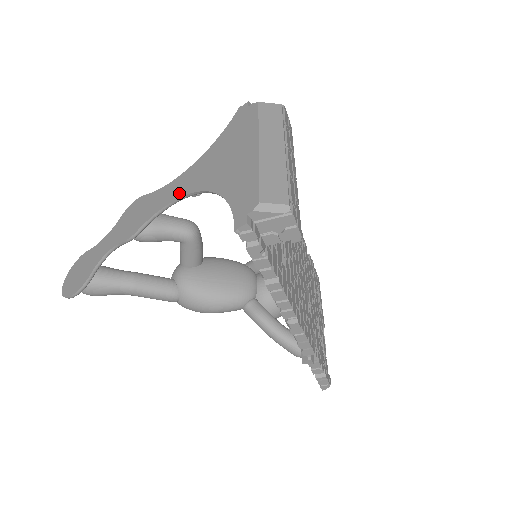
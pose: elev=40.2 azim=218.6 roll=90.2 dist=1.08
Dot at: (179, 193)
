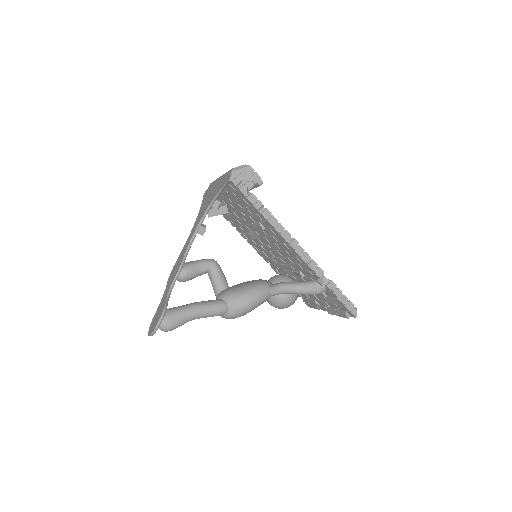
Dot at: (195, 229)
